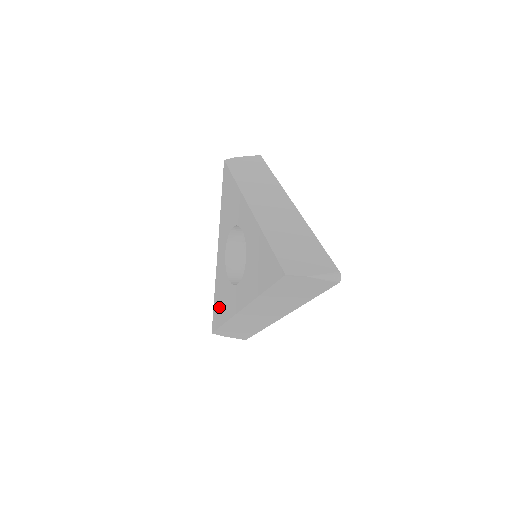
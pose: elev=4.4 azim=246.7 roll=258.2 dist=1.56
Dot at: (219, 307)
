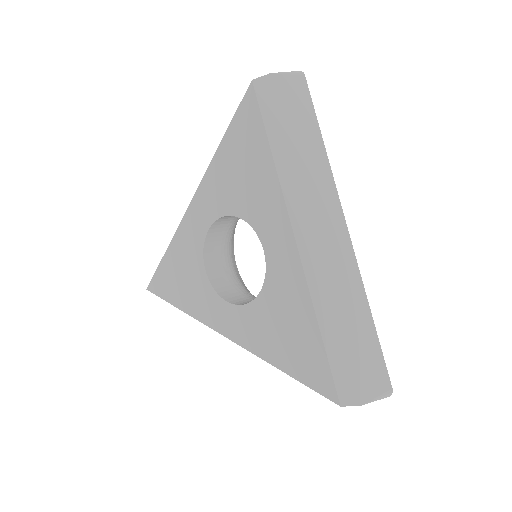
Dot at: (173, 280)
